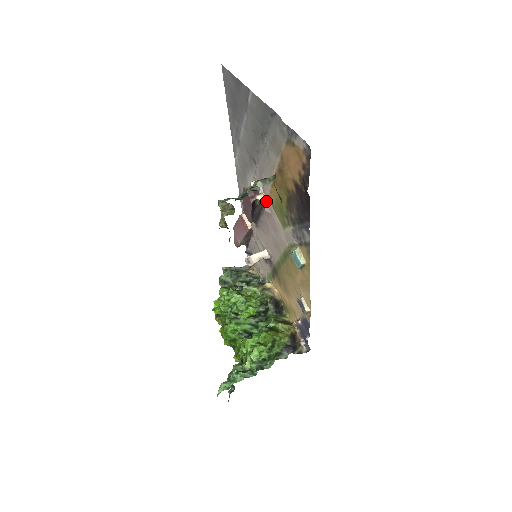
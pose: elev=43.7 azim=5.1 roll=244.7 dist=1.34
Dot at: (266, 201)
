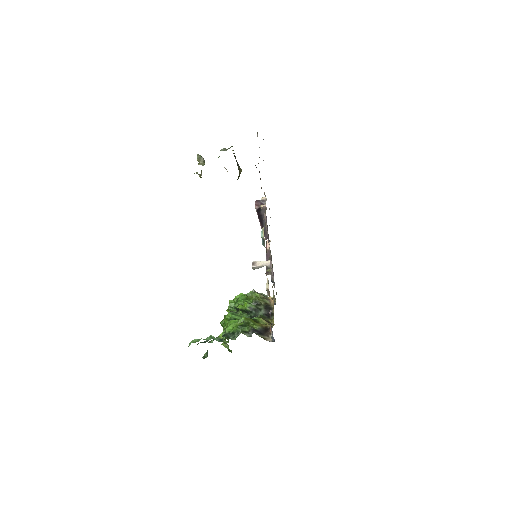
Dot at: (265, 208)
